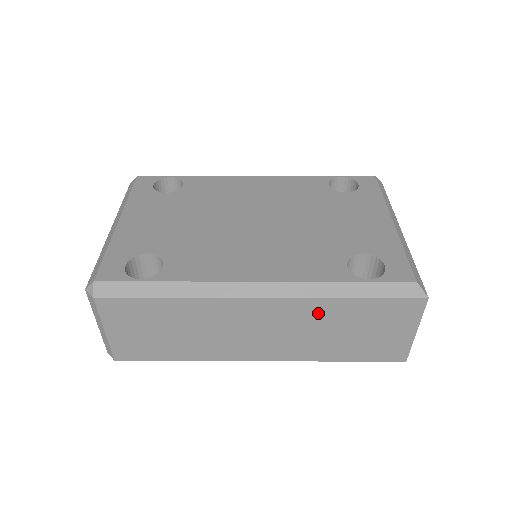
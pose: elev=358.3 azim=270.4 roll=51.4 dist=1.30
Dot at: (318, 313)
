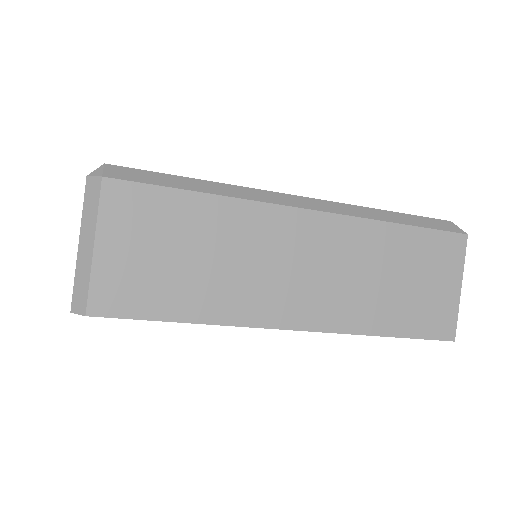
Dot at: (367, 244)
